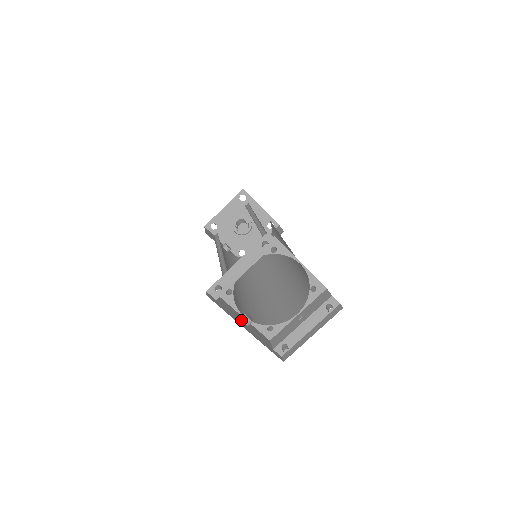
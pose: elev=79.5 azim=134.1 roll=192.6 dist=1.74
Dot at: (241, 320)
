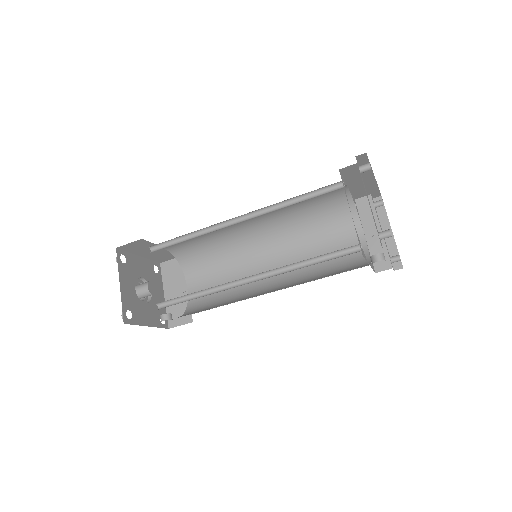
Dot at: occluded
